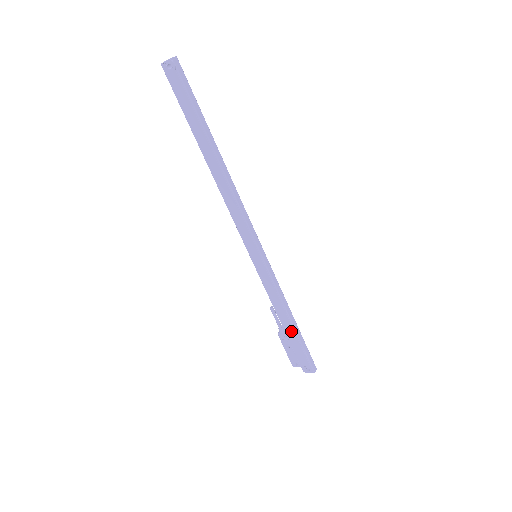
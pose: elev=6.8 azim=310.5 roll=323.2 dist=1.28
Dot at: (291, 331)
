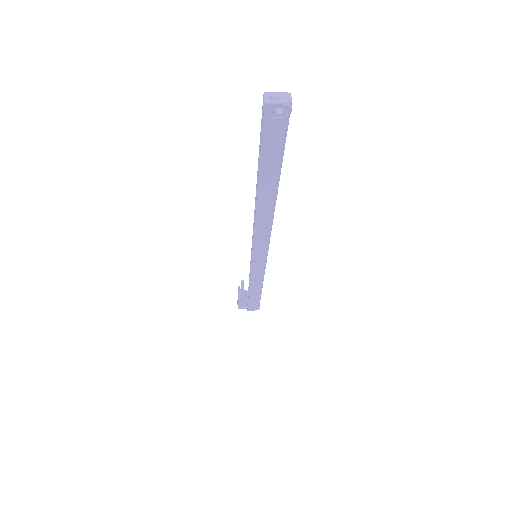
Dot at: (257, 294)
